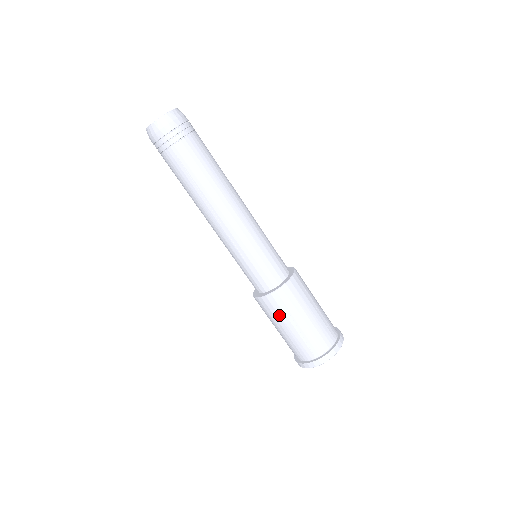
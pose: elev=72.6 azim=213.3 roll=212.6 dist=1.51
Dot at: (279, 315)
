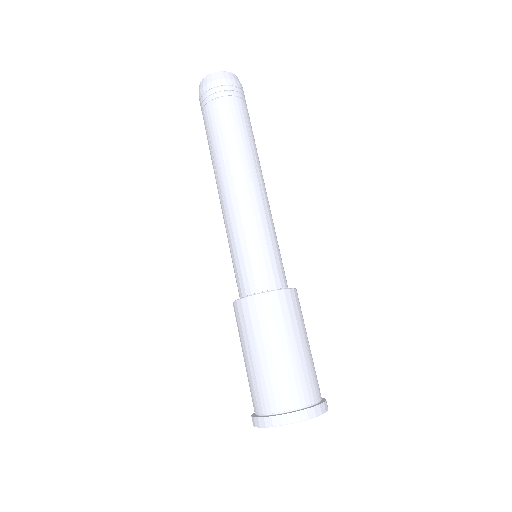
Dot at: (240, 333)
